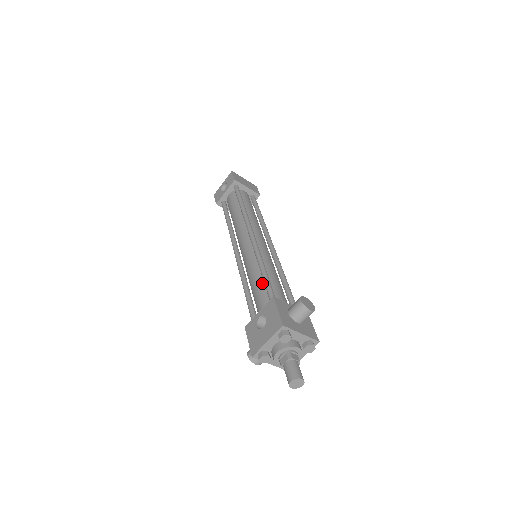
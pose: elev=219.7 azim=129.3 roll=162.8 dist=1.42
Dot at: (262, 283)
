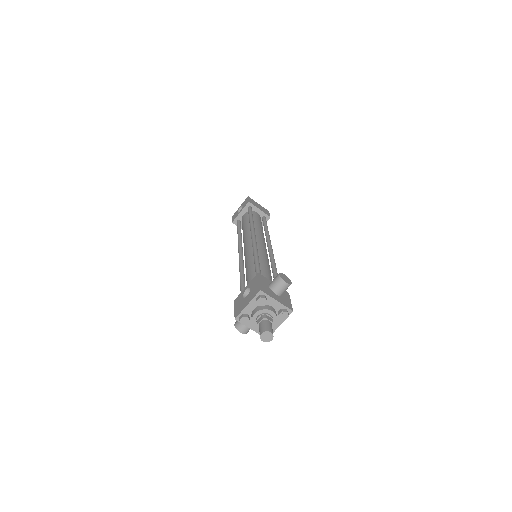
Dot at: (254, 269)
